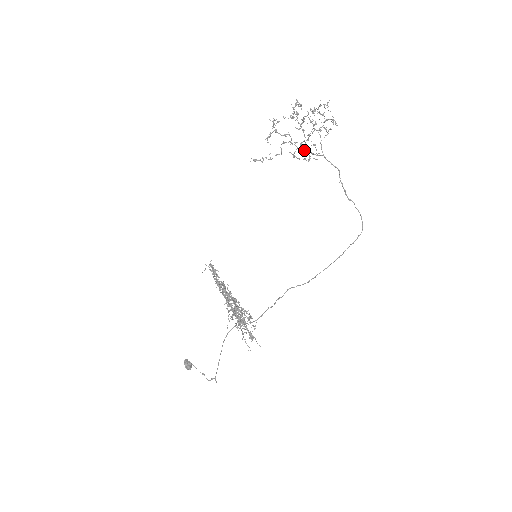
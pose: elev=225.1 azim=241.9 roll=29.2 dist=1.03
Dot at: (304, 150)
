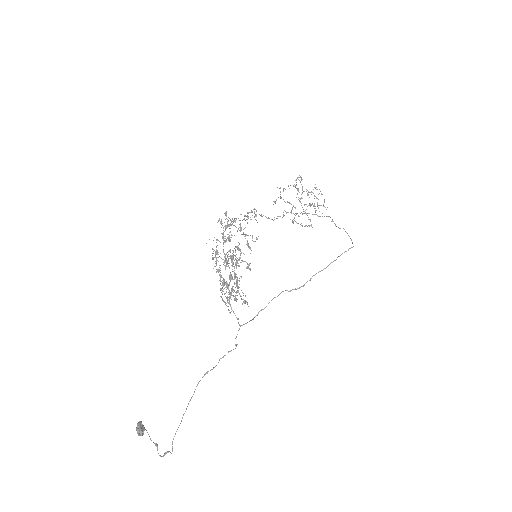
Dot at: occluded
